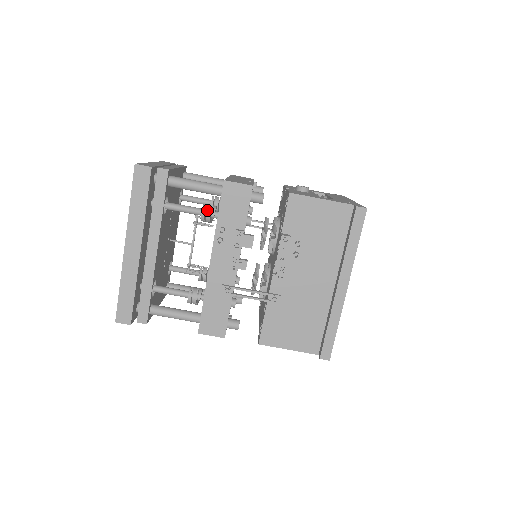
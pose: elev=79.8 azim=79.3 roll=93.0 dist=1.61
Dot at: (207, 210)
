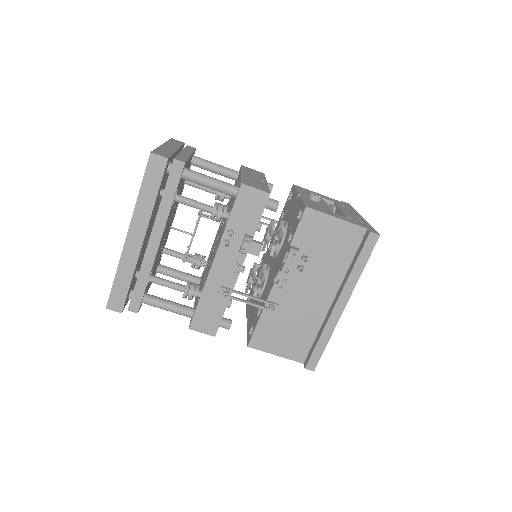
Dot at: (218, 210)
